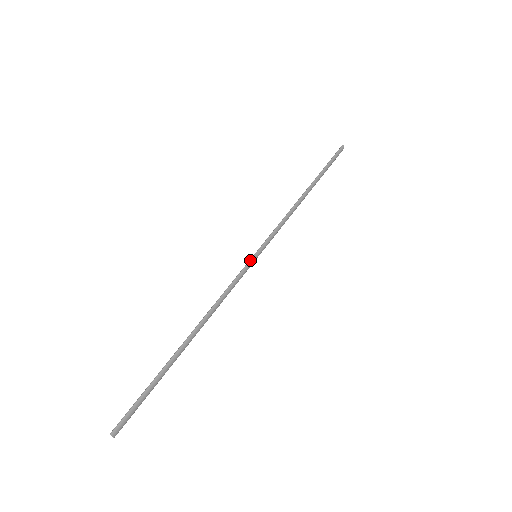
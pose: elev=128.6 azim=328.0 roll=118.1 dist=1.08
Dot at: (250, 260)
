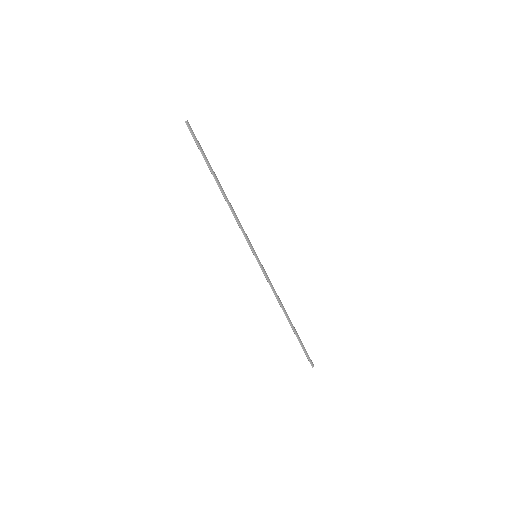
Dot at: (258, 262)
